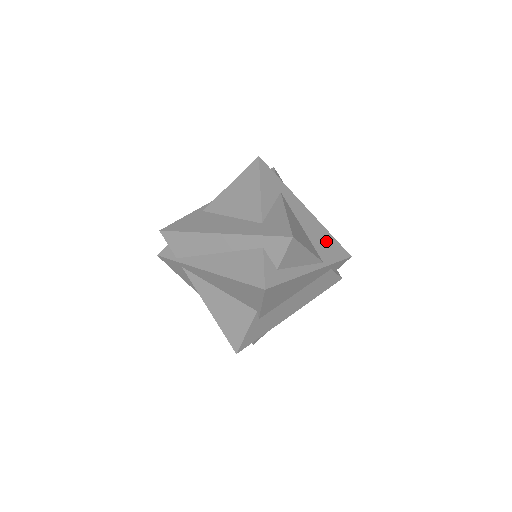
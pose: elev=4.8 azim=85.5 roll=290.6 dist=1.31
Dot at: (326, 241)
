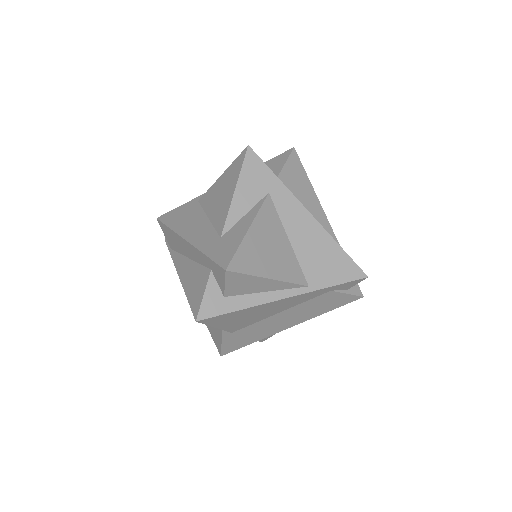
Dot at: (327, 256)
